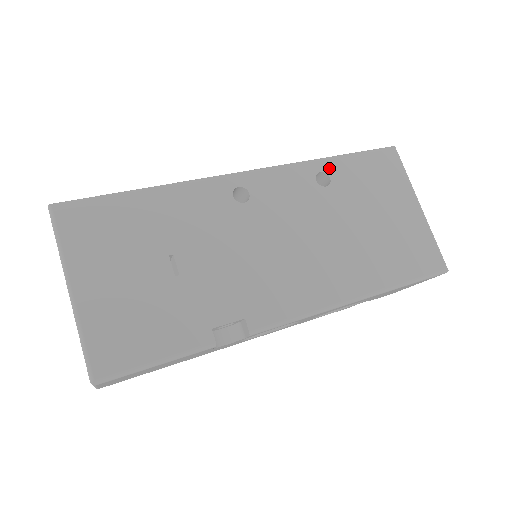
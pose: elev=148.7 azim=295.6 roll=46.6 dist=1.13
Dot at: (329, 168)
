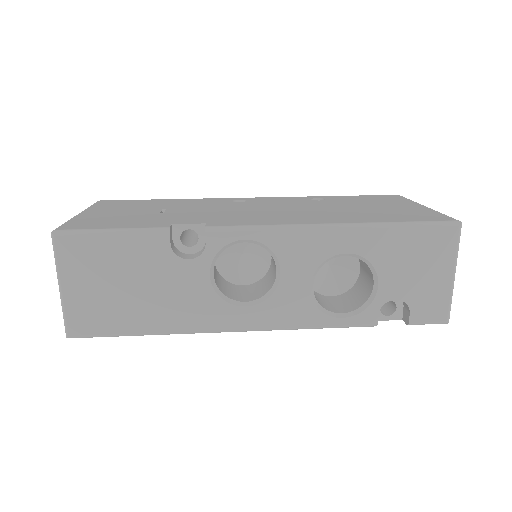
Dot at: (326, 197)
